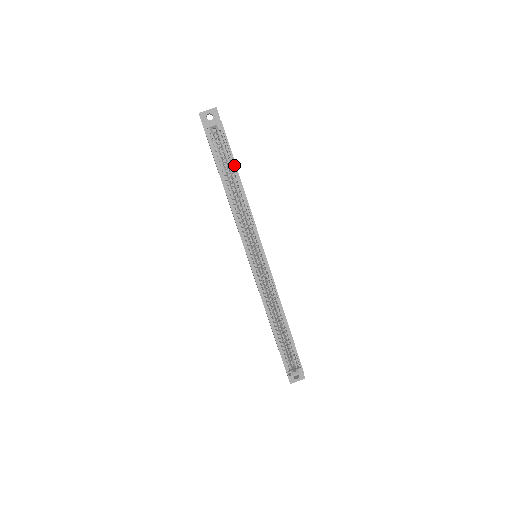
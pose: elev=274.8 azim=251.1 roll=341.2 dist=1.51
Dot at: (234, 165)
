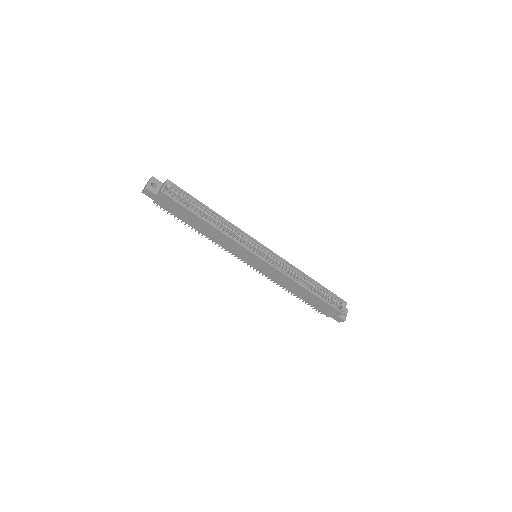
Dot at: (198, 202)
